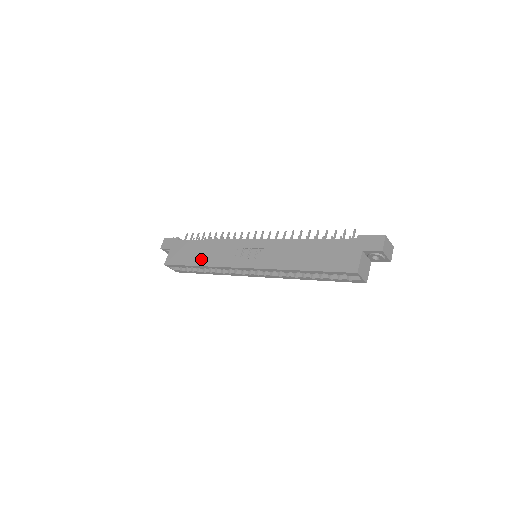
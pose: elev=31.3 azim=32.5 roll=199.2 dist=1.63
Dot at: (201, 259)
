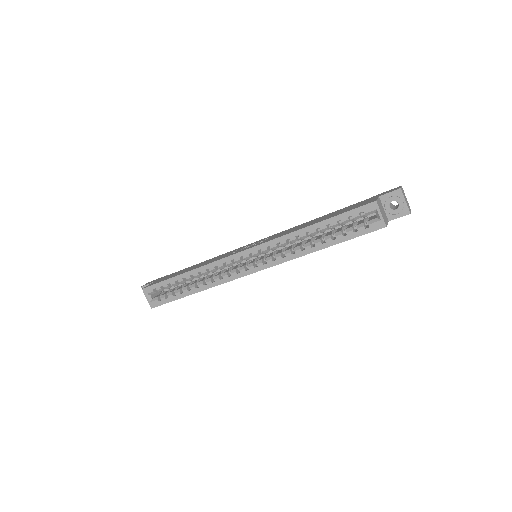
Dot at: (190, 269)
